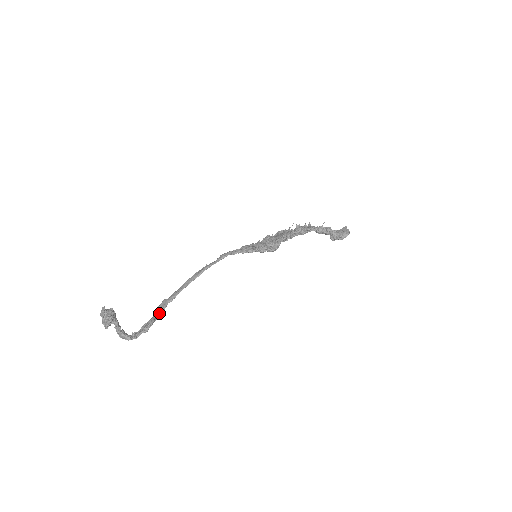
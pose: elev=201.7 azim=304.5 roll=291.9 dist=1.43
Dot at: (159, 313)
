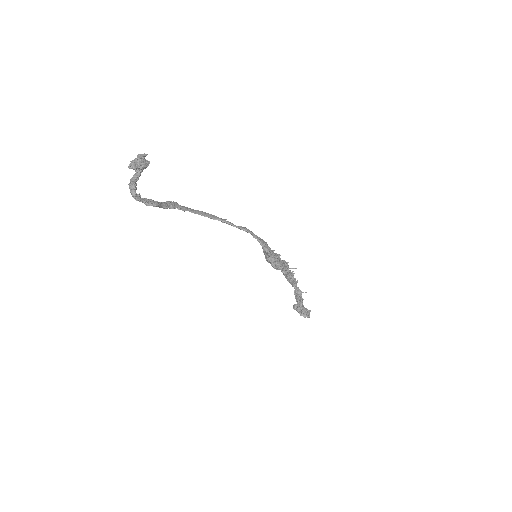
Dot at: (166, 206)
